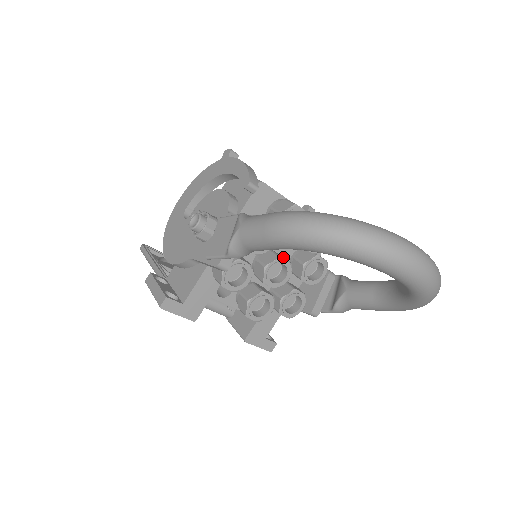
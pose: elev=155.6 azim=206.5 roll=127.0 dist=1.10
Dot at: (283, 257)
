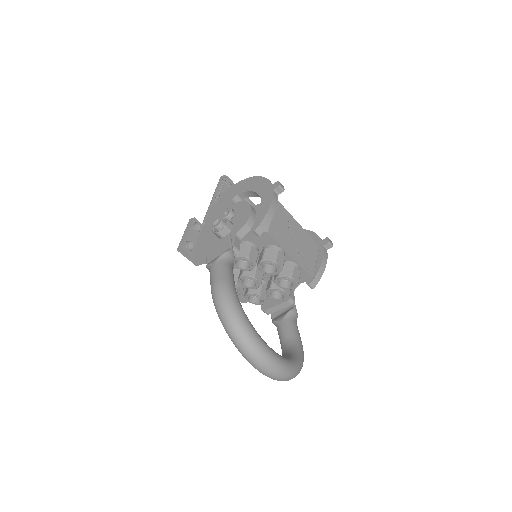
Dot at: (262, 275)
